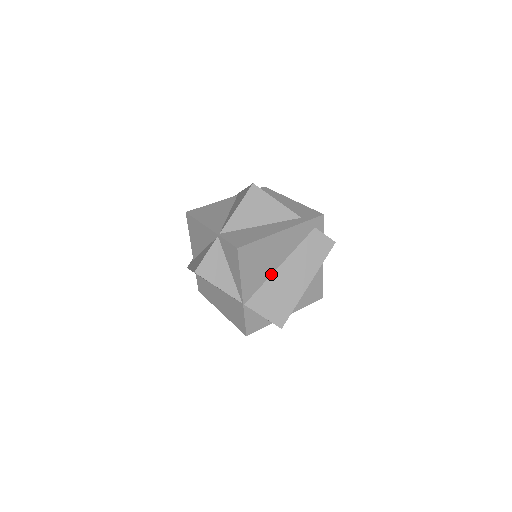
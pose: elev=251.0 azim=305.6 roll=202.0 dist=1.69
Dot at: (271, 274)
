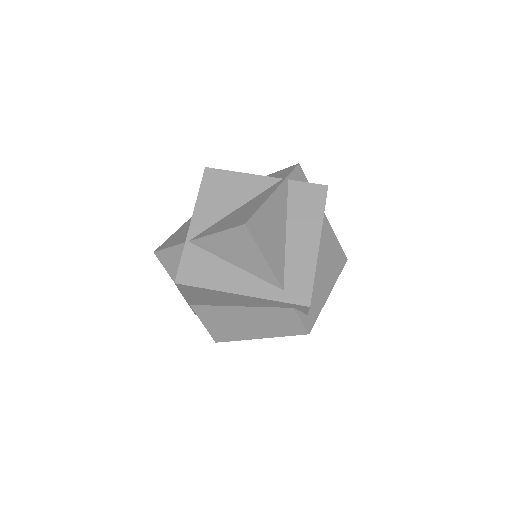
Dot at: (225, 305)
